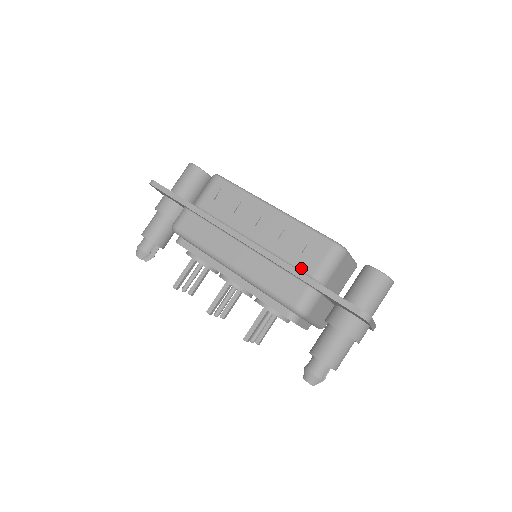
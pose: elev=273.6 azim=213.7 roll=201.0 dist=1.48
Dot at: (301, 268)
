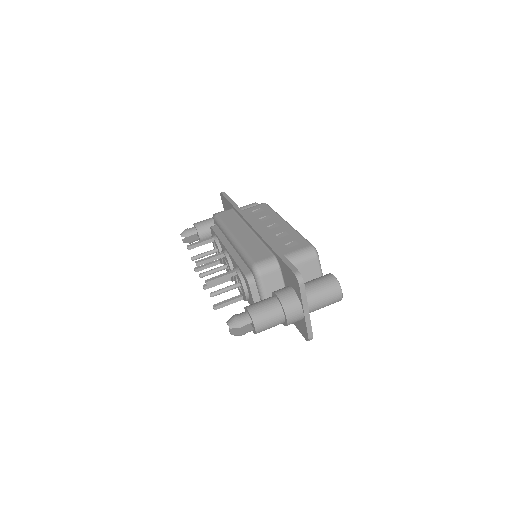
Dot at: occluded
